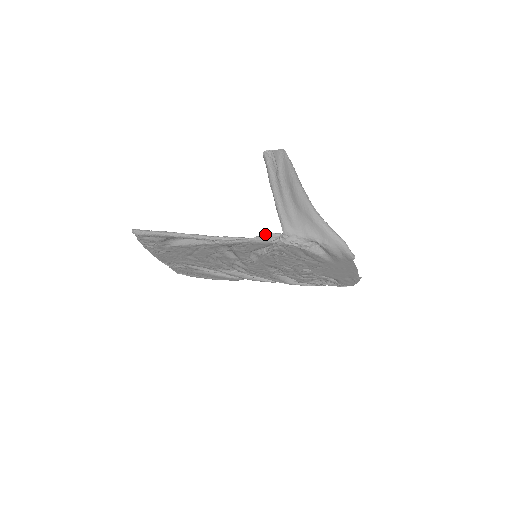
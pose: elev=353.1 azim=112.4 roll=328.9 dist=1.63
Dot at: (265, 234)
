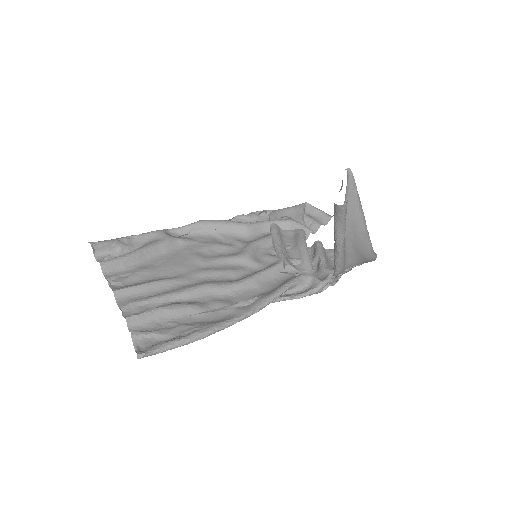
Dot at: (320, 289)
